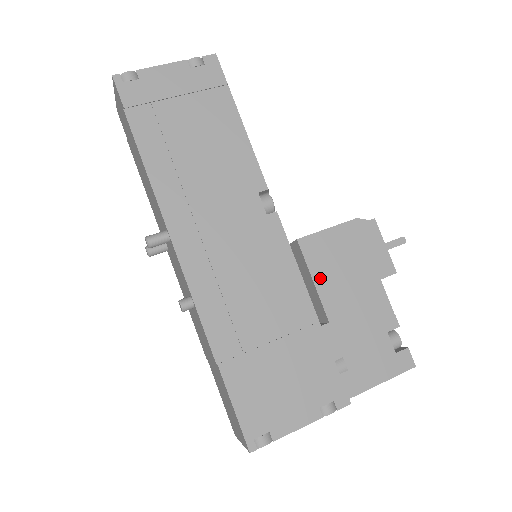
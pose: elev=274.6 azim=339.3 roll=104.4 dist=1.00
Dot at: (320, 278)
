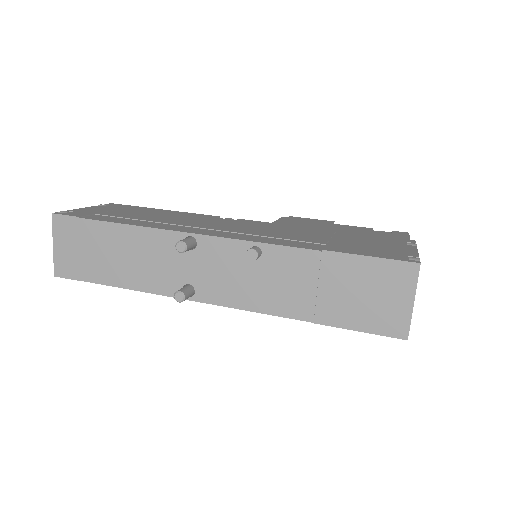
Dot at: occluded
